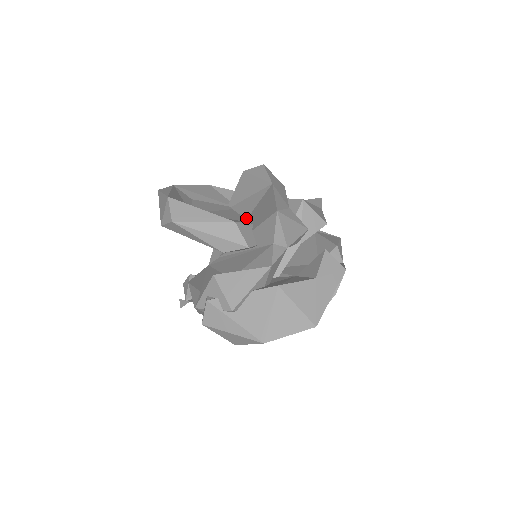
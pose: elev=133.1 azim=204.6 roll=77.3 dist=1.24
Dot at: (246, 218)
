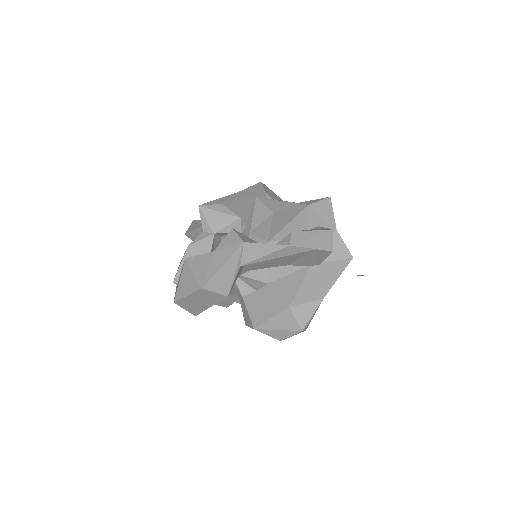
Dot at: occluded
